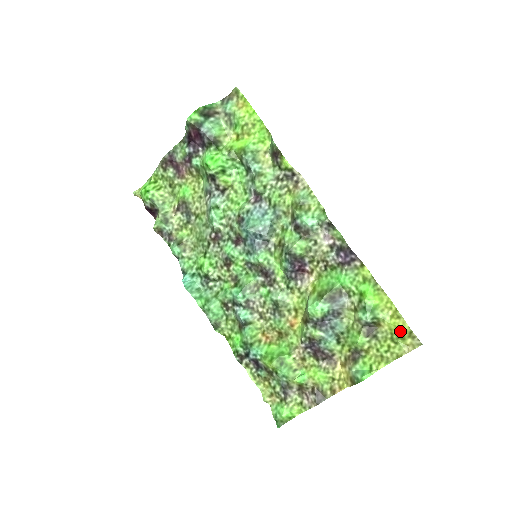
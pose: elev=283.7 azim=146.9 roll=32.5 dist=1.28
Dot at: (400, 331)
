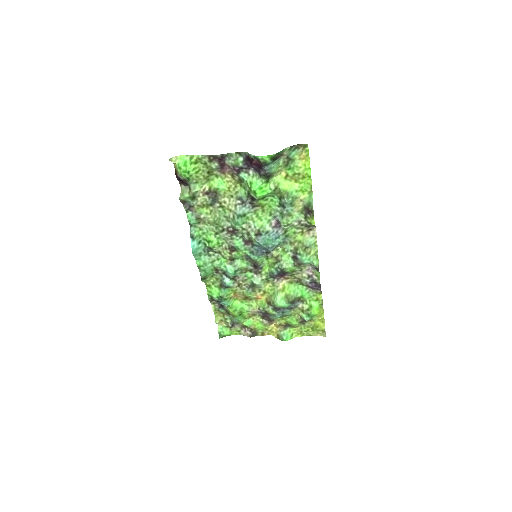
Dot at: (319, 327)
